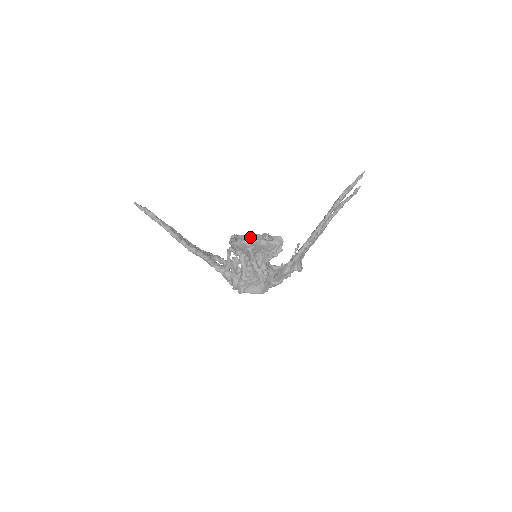
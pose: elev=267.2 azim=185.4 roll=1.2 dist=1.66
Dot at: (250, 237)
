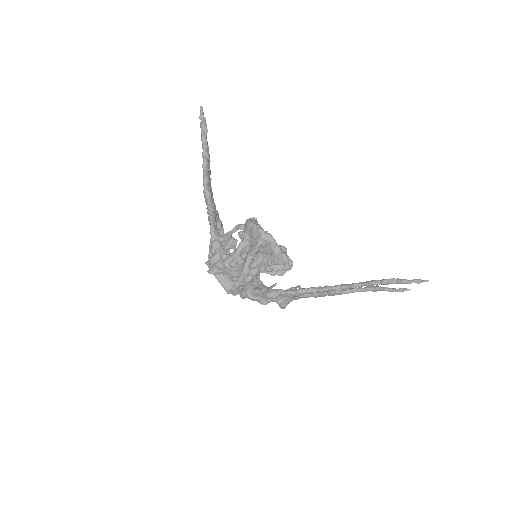
Dot at: occluded
